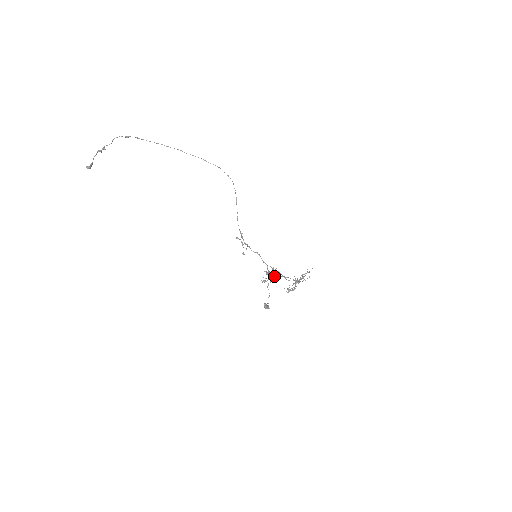
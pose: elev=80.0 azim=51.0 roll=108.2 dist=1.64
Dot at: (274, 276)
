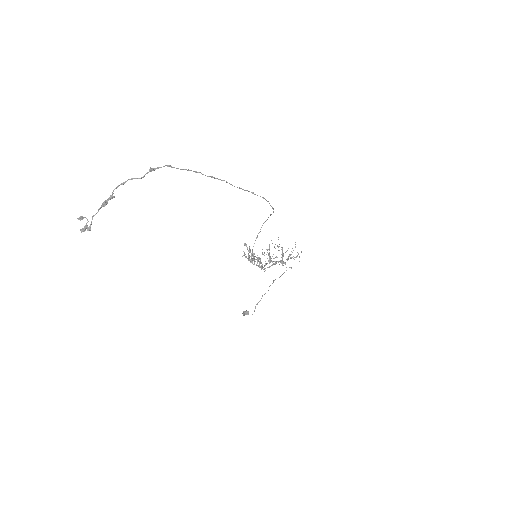
Dot at: occluded
